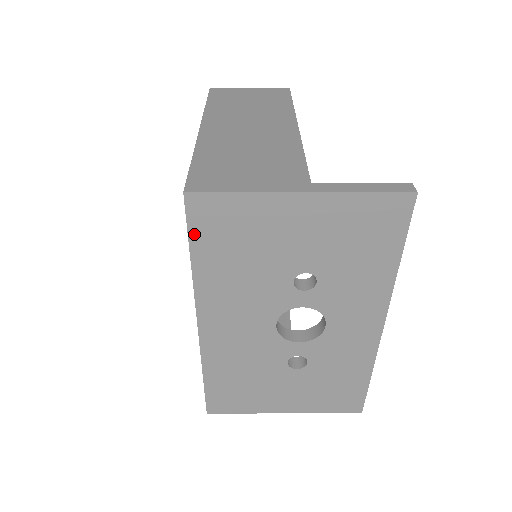
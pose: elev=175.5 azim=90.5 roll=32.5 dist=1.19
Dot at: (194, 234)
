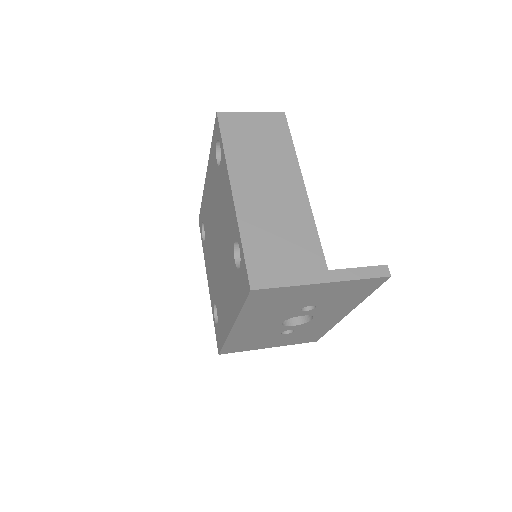
Dot at: (249, 302)
